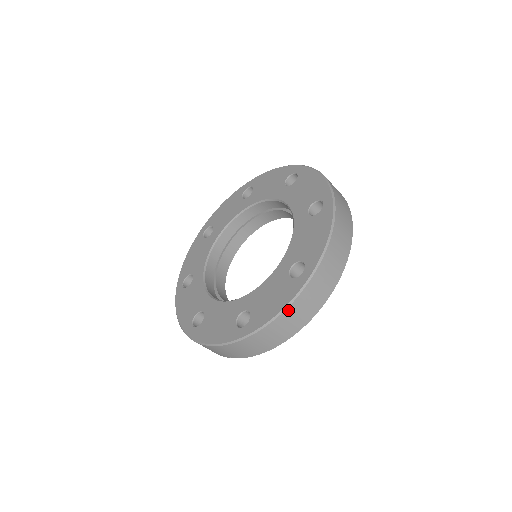
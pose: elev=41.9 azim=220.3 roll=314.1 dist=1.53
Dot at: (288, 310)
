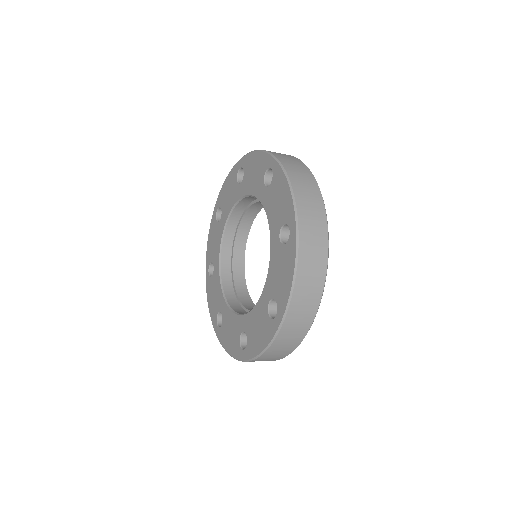
Dot at: (270, 349)
